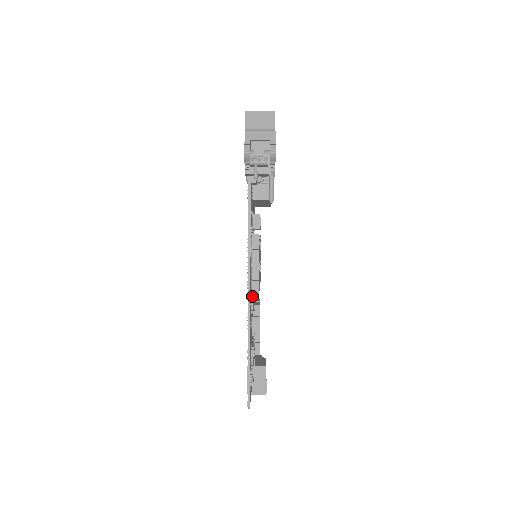
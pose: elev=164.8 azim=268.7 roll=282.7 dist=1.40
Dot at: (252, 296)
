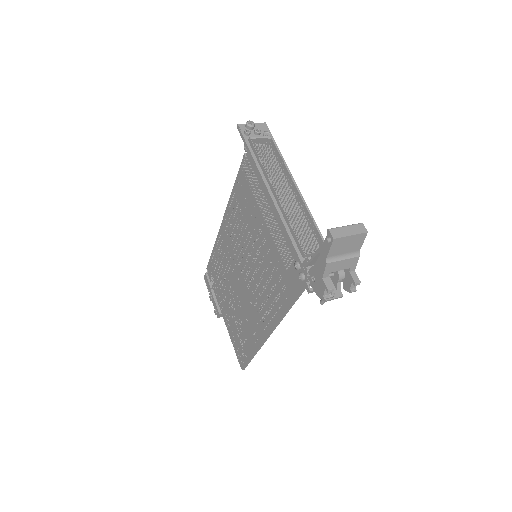
Dot at: occluded
